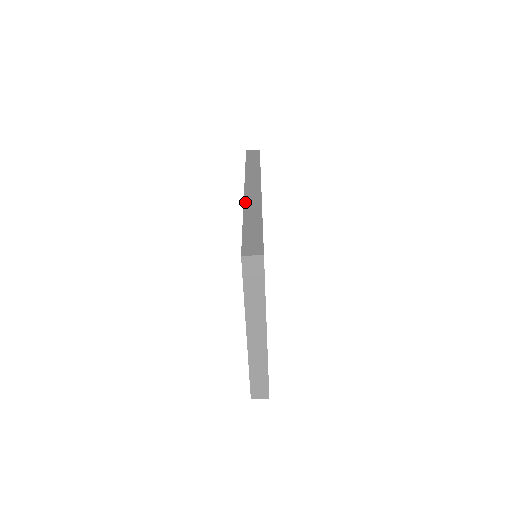
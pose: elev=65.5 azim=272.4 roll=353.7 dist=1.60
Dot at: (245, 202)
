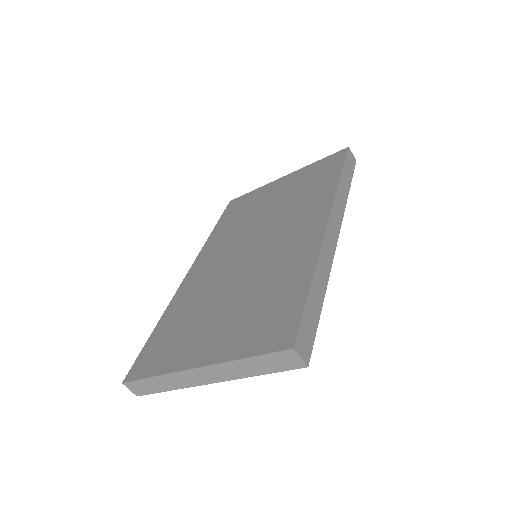
Dot at: (323, 245)
